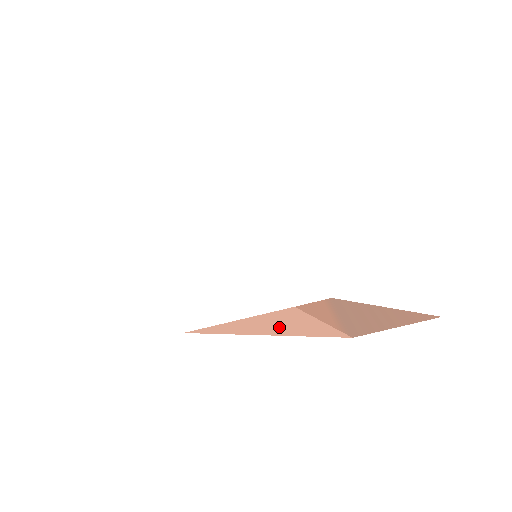
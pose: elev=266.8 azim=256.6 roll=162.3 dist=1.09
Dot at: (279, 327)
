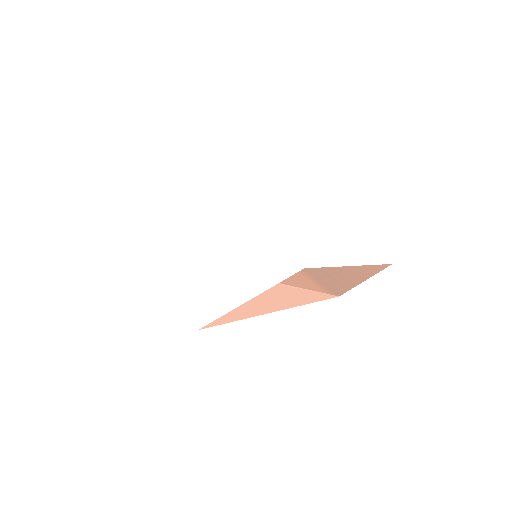
Dot at: (278, 303)
